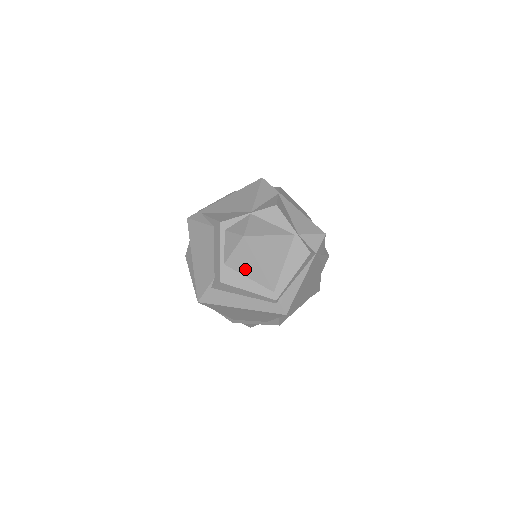
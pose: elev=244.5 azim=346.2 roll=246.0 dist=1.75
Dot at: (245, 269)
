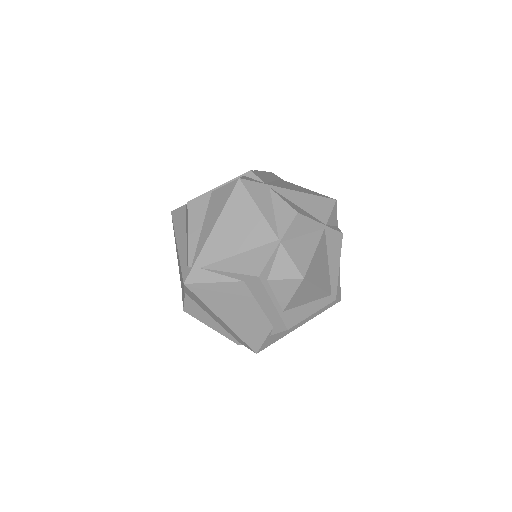
Dot at: (305, 300)
